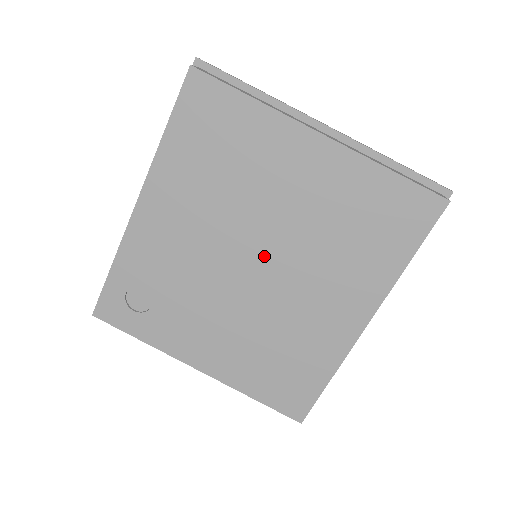
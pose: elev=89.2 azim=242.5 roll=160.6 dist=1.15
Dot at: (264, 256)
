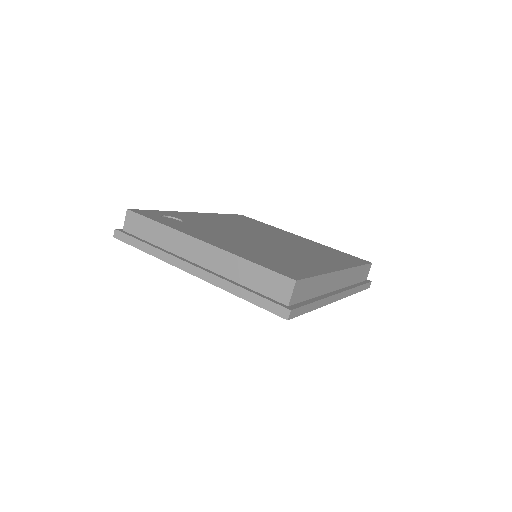
Dot at: (269, 240)
